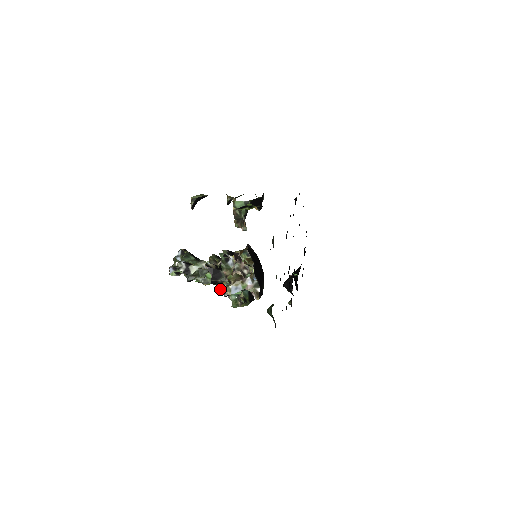
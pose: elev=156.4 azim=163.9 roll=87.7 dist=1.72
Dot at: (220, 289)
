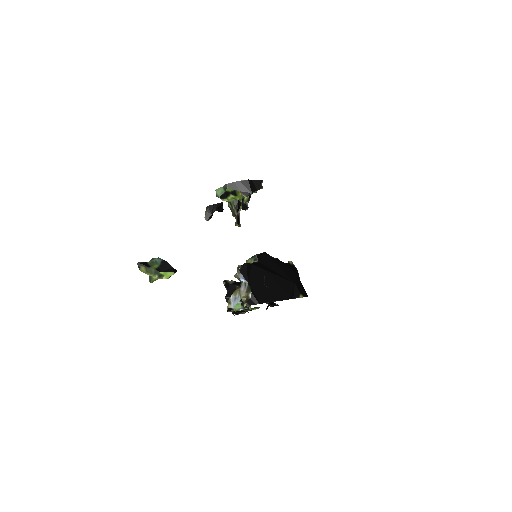
Dot at: occluded
